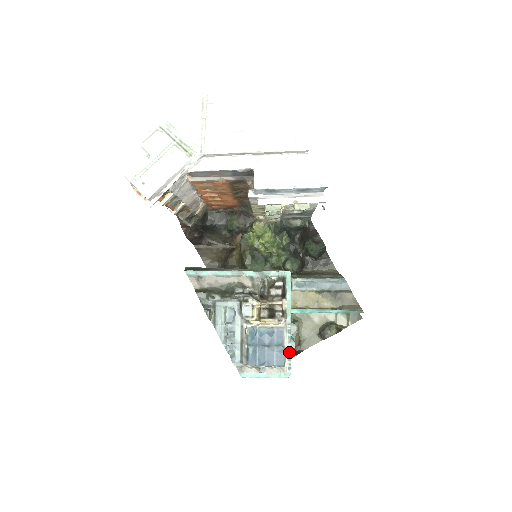
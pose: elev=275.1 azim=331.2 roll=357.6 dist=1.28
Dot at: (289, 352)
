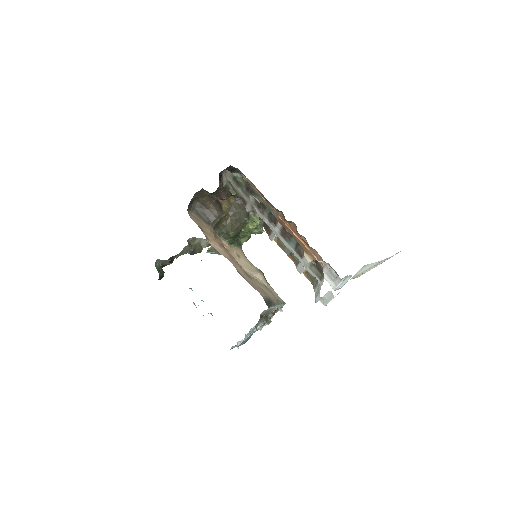
Dot at: occluded
